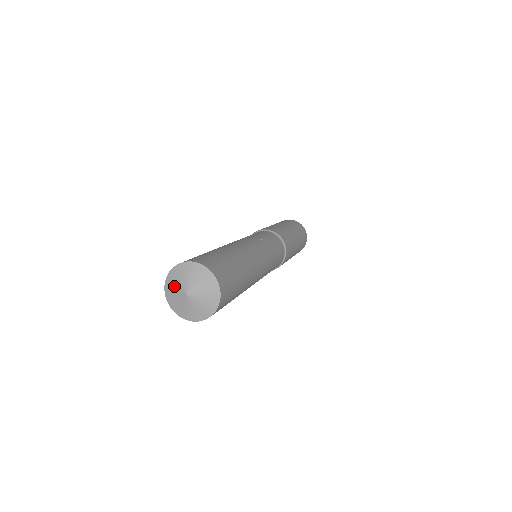
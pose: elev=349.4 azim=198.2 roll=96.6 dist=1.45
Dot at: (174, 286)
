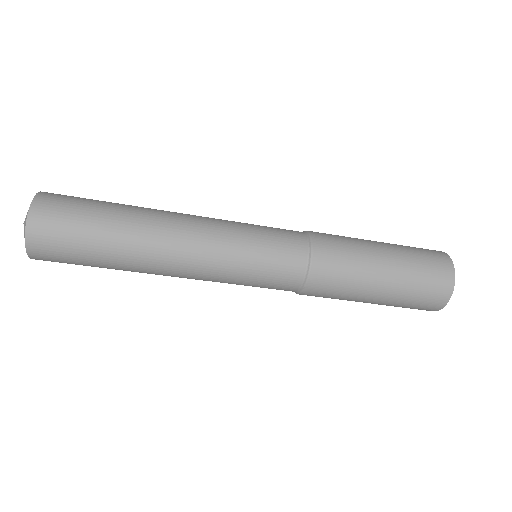
Dot at: occluded
